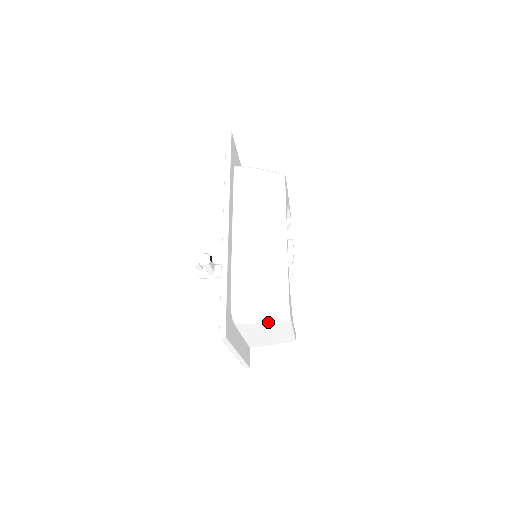
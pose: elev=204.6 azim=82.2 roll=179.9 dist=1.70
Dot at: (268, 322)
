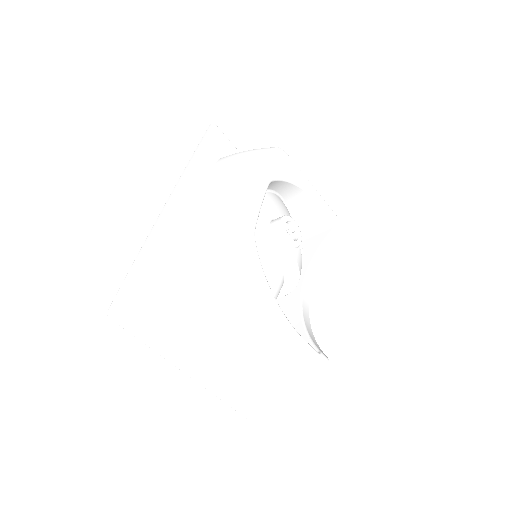
Dot at: (218, 312)
